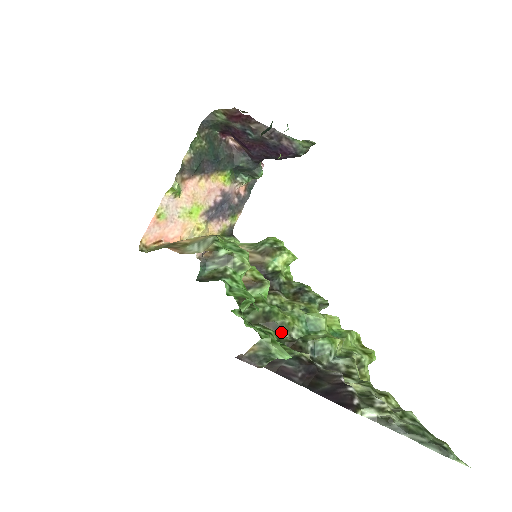
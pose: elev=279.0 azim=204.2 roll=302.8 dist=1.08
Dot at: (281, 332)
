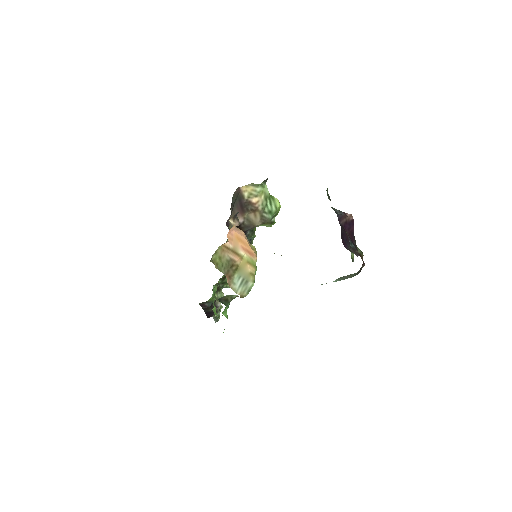
Dot at: occluded
